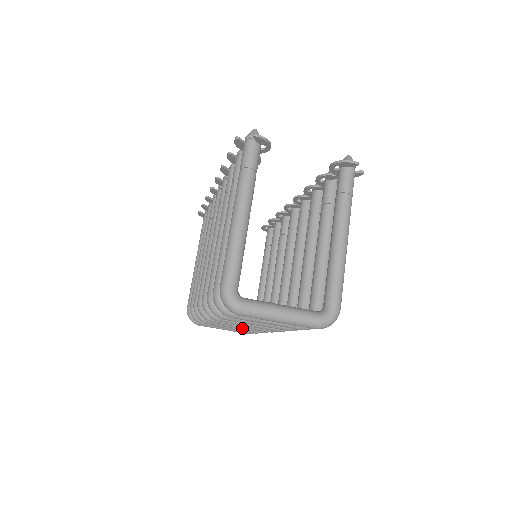
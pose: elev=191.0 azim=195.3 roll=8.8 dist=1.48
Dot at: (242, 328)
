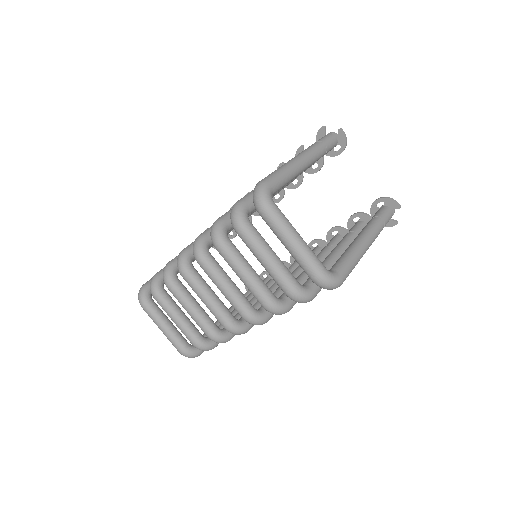
Dot at: (196, 315)
